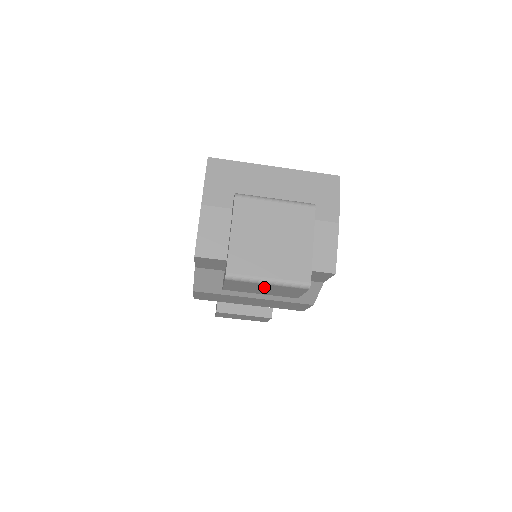
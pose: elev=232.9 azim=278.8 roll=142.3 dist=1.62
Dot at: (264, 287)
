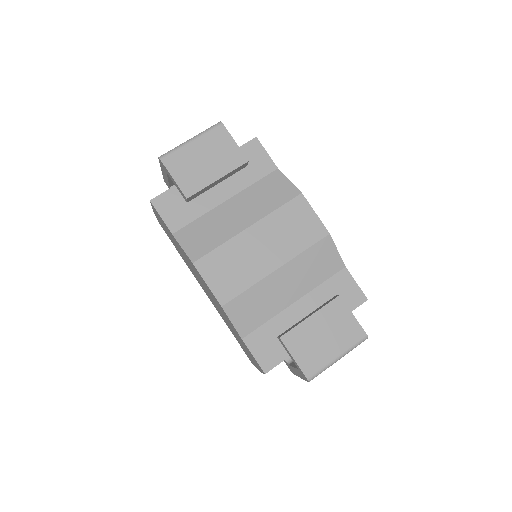
Dot at: (199, 153)
